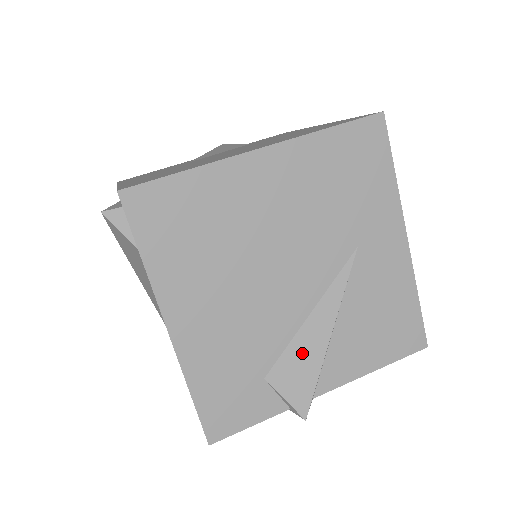
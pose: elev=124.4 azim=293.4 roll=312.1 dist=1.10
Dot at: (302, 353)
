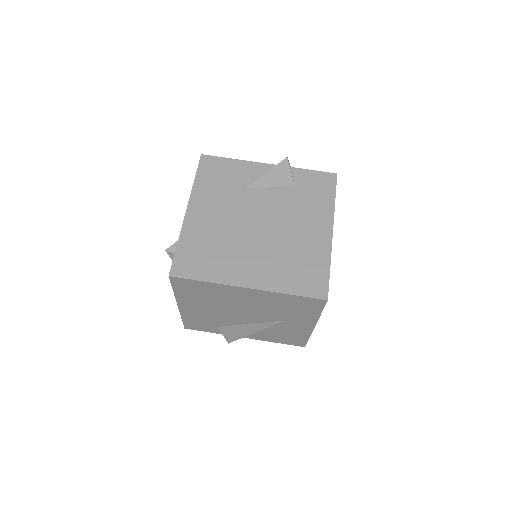
Dot at: (238, 330)
